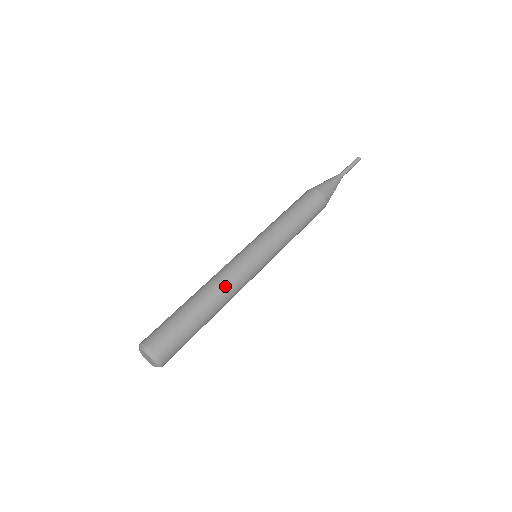
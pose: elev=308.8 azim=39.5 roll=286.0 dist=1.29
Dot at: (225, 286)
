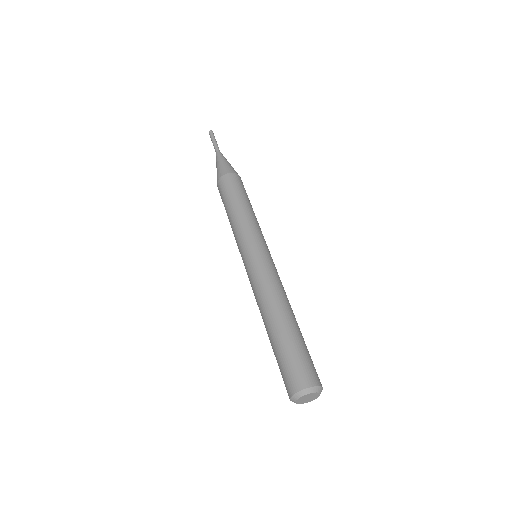
Dot at: (285, 294)
